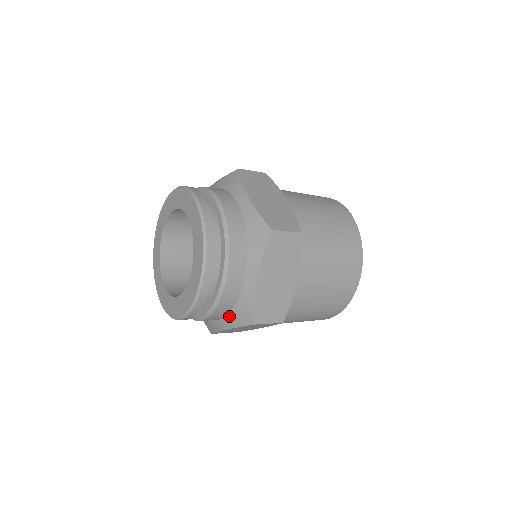
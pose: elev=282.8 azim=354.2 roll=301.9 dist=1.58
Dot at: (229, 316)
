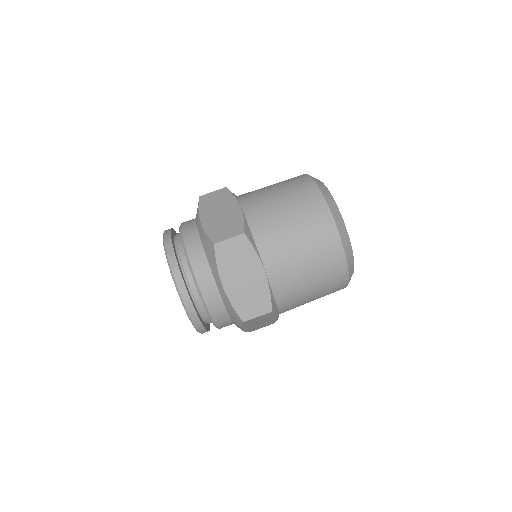
Dot at: occluded
